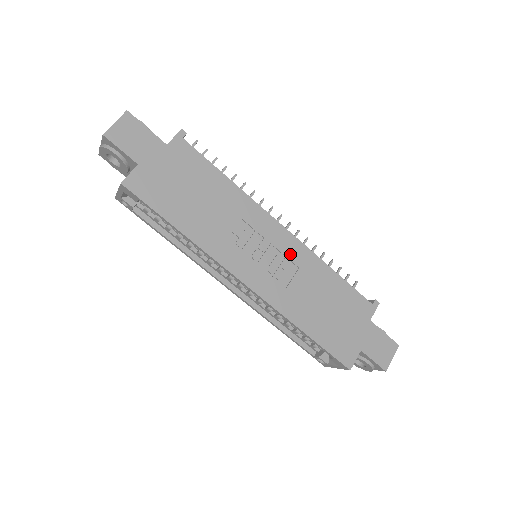
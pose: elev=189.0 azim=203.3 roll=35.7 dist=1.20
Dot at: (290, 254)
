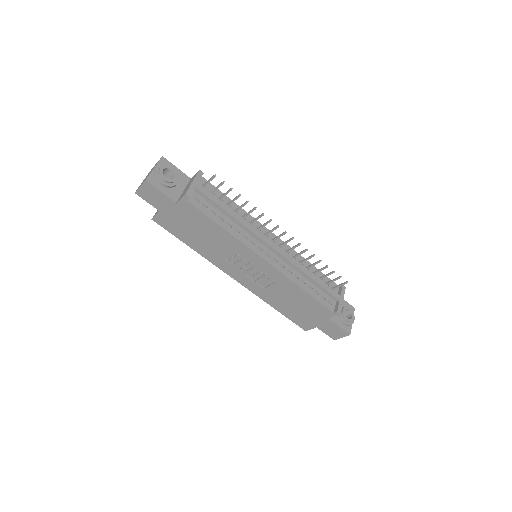
Dot at: (269, 275)
